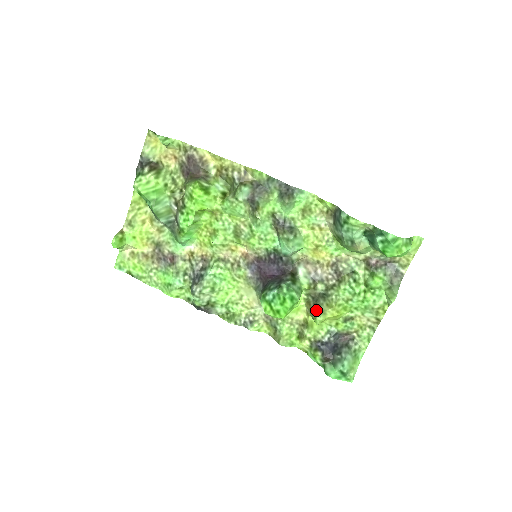
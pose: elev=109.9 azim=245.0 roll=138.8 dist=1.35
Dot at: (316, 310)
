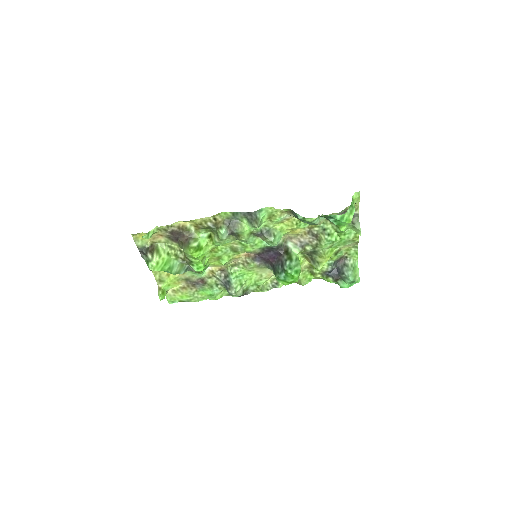
Dot at: (314, 263)
